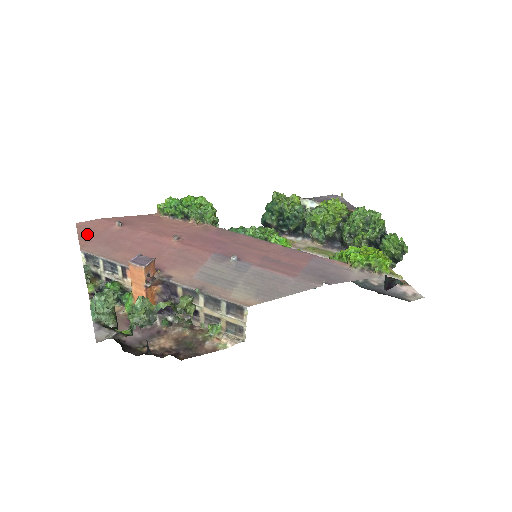
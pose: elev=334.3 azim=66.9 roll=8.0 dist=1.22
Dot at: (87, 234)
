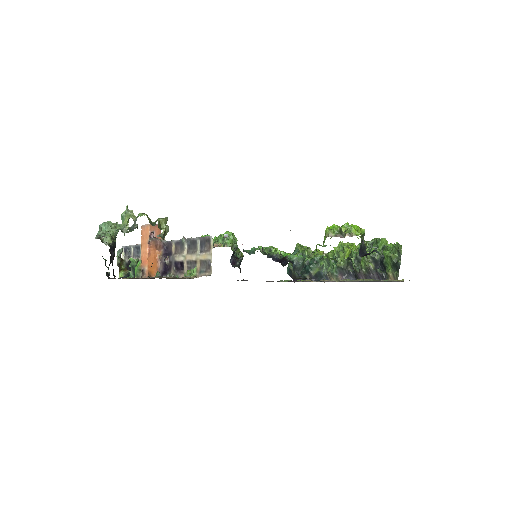
Dot at: occluded
